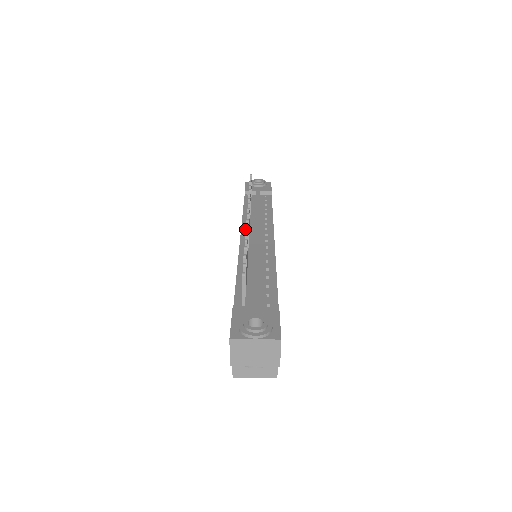
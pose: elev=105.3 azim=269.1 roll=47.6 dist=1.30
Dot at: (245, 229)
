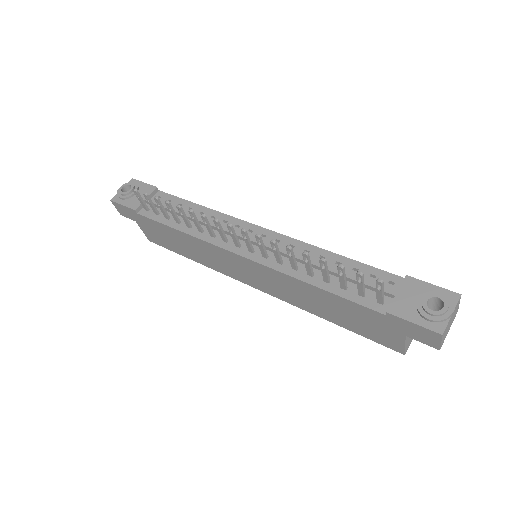
Dot at: (224, 244)
